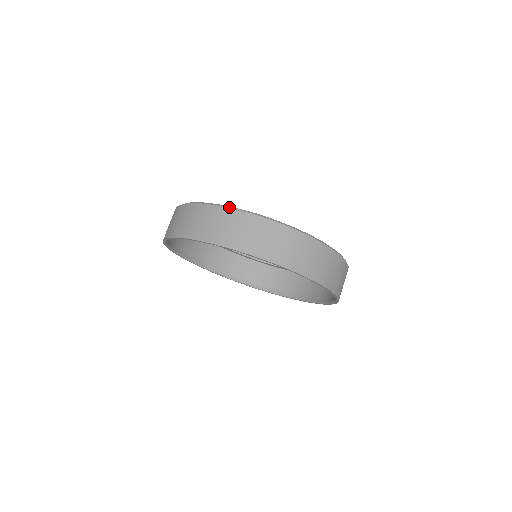
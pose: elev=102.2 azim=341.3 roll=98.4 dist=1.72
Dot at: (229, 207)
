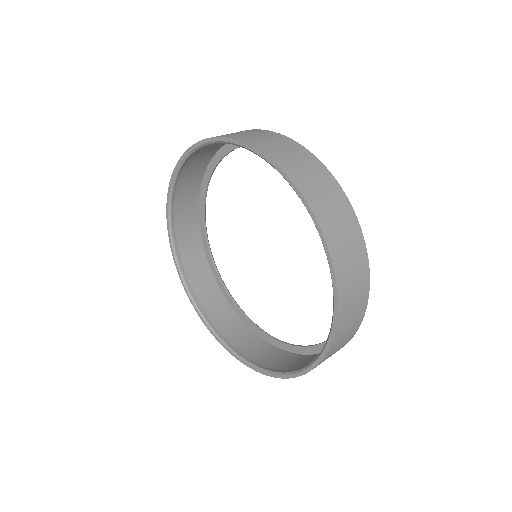
Dot at: occluded
